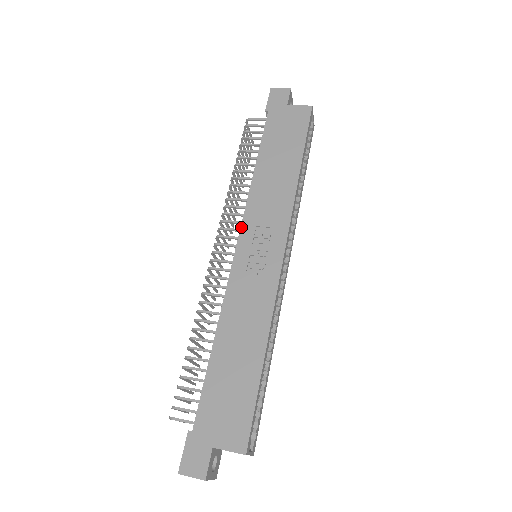
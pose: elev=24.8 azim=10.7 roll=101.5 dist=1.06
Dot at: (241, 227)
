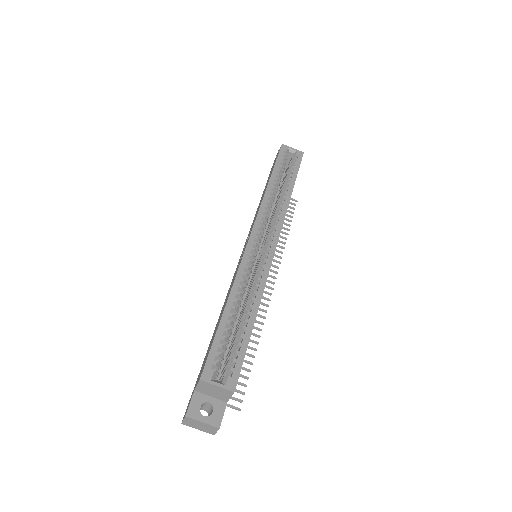
Dot at: occluded
